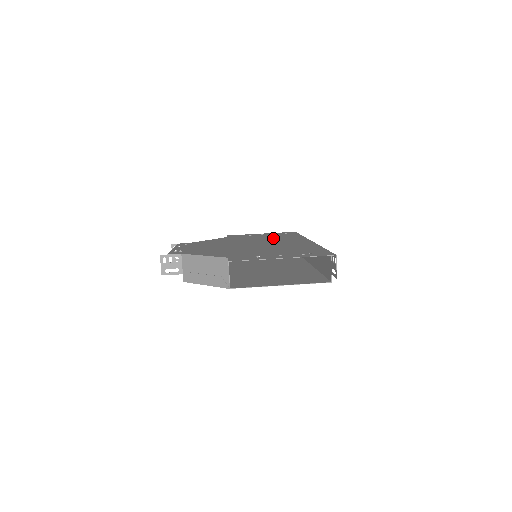
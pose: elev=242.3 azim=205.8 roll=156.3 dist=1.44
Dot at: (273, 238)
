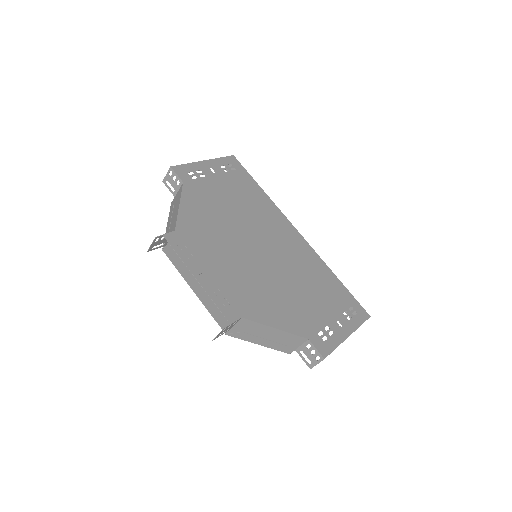
Dot at: (251, 208)
